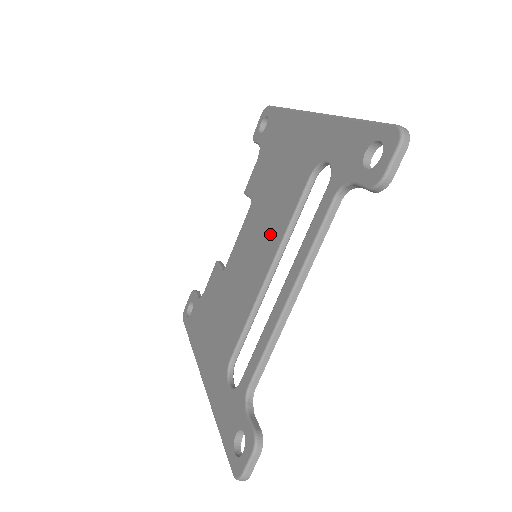
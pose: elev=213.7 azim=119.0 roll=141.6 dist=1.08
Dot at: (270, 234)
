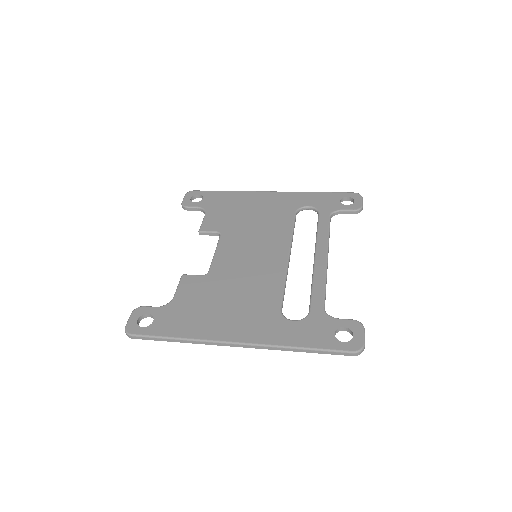
Dot at: (272, 240)
